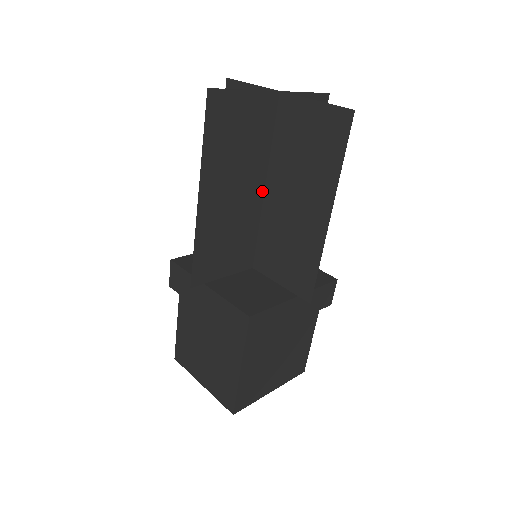
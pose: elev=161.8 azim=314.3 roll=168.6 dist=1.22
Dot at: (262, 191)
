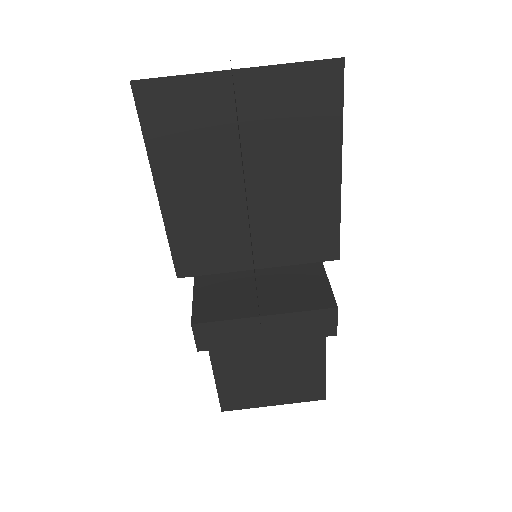
Dot at: (244, 189)
